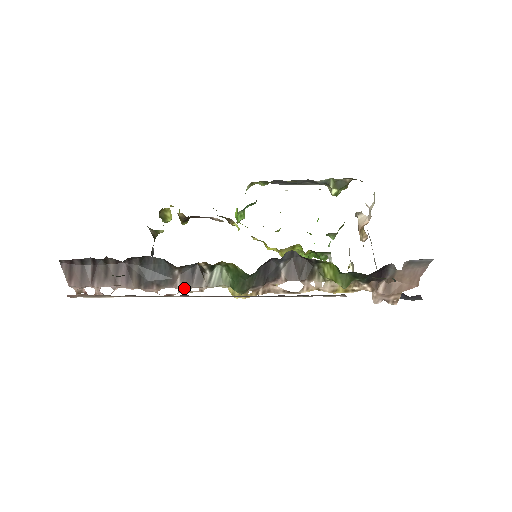
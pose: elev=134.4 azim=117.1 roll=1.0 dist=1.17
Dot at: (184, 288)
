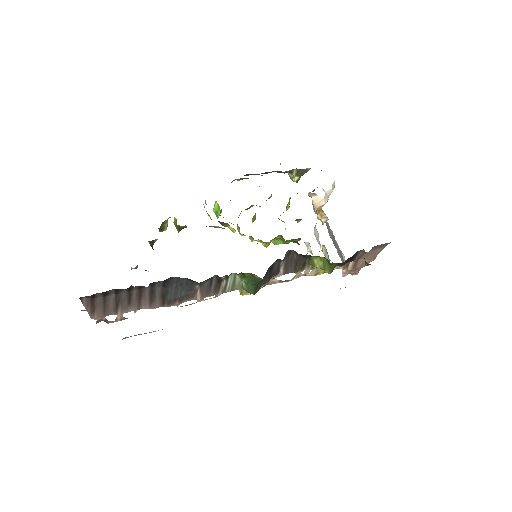
Dot at: (203, 298)
